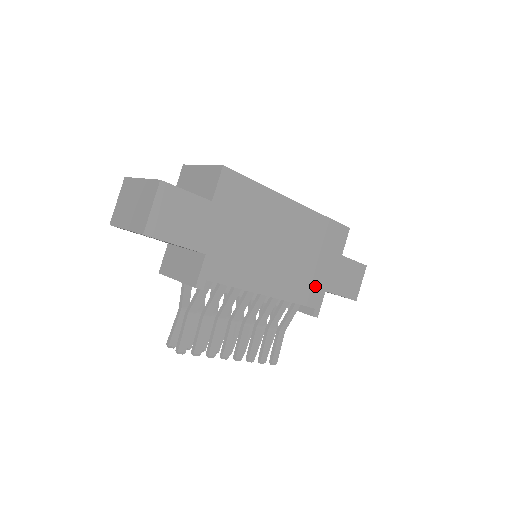
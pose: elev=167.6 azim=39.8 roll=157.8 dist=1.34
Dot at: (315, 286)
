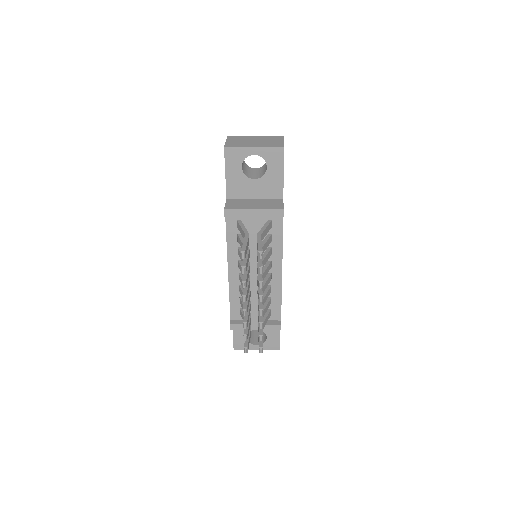
Dot at: occluded
